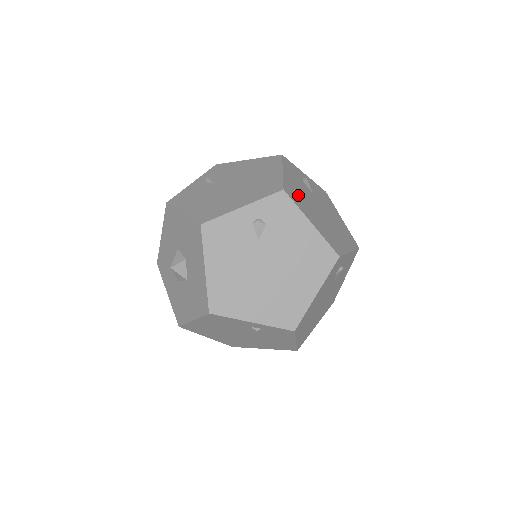
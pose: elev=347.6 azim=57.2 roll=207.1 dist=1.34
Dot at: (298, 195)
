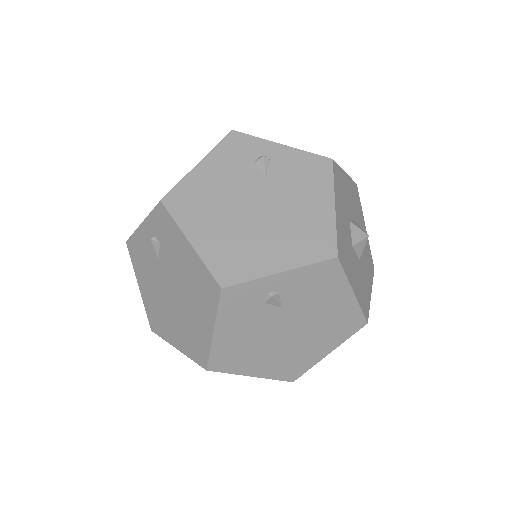
Dot at: occluded
